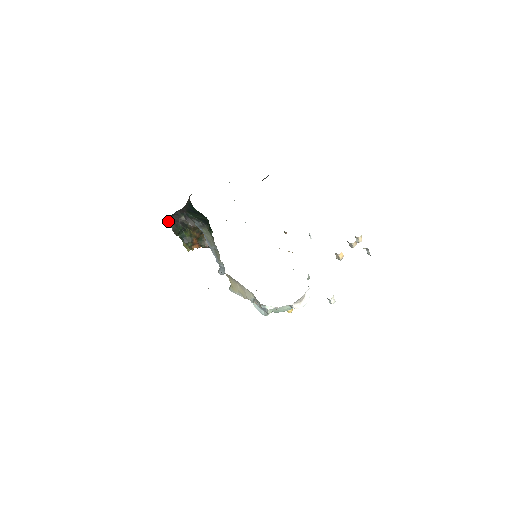
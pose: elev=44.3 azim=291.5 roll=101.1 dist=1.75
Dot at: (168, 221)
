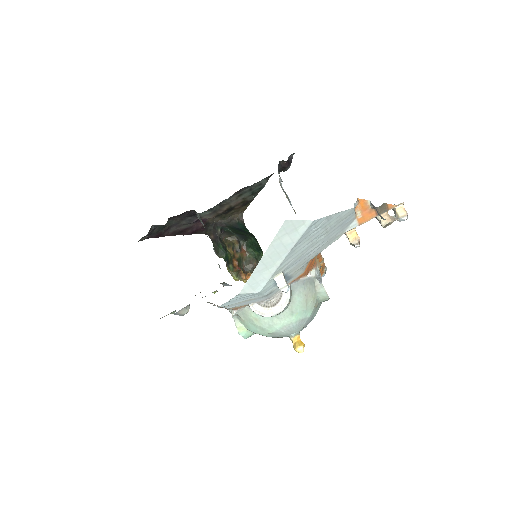
Dot at: (211, 239)
